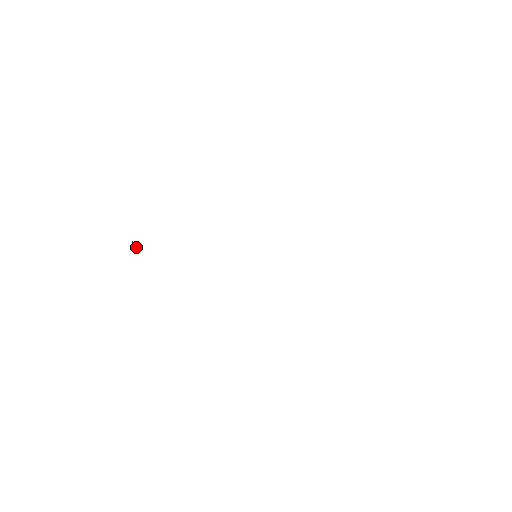
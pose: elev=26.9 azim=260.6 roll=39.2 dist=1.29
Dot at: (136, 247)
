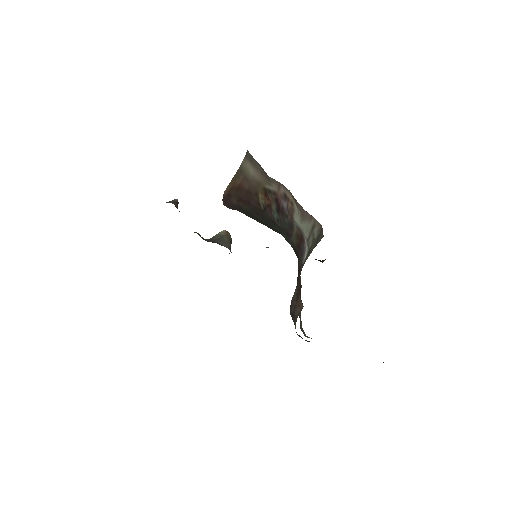
Dot at: (226, 234)
